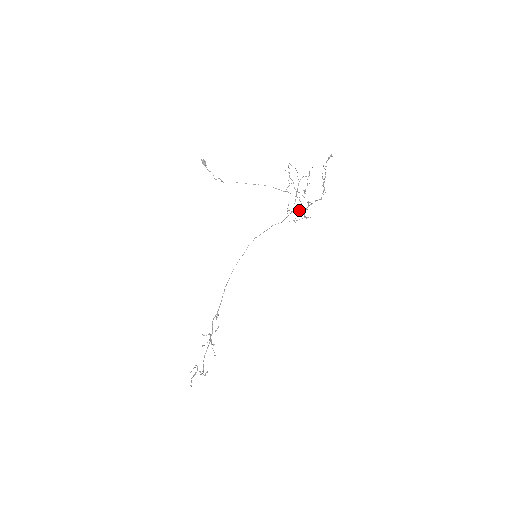
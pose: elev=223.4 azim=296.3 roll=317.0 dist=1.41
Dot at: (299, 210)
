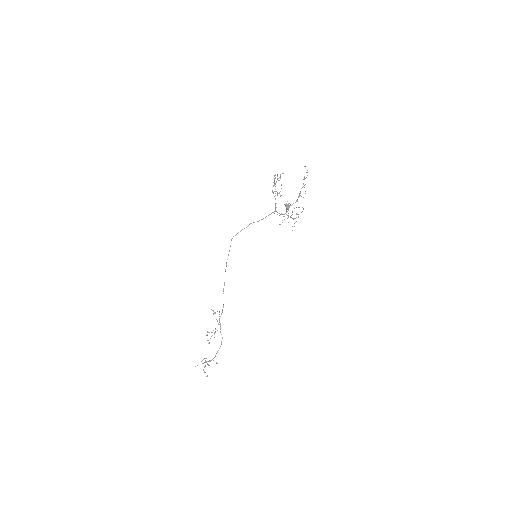
Dot at: occluded
